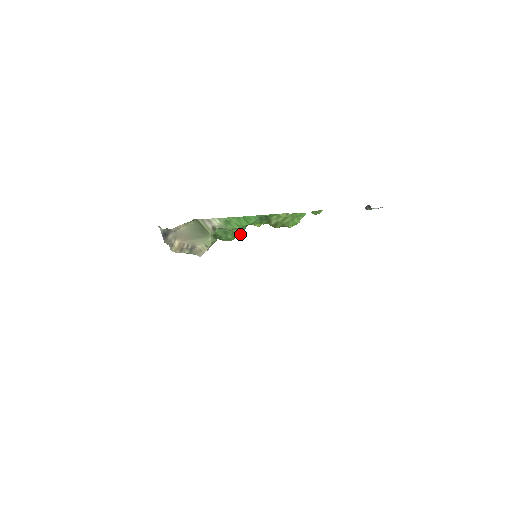
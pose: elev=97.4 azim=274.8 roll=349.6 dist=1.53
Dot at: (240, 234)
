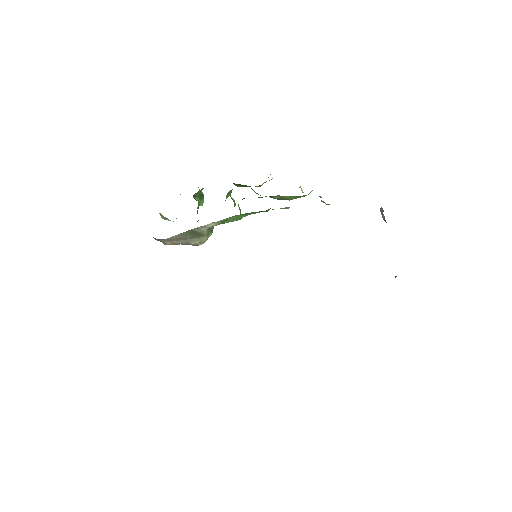
Dot at: occluded
